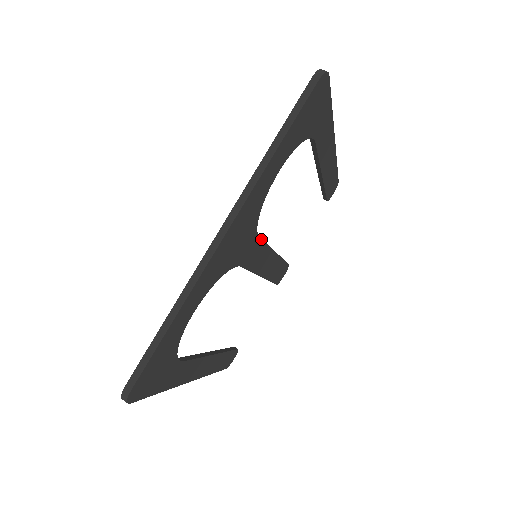
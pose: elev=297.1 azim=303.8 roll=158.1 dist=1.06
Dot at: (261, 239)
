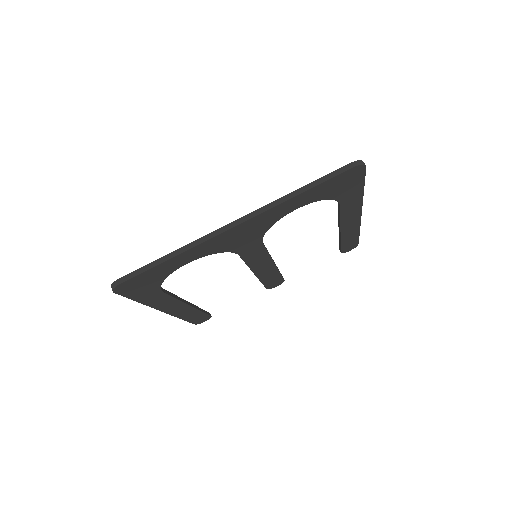
Dot at: (264, 246)
